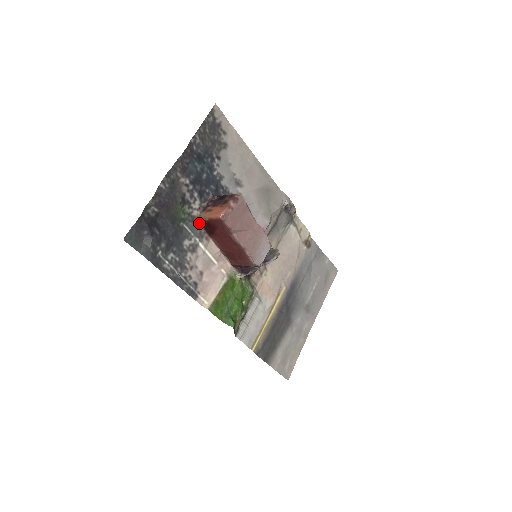
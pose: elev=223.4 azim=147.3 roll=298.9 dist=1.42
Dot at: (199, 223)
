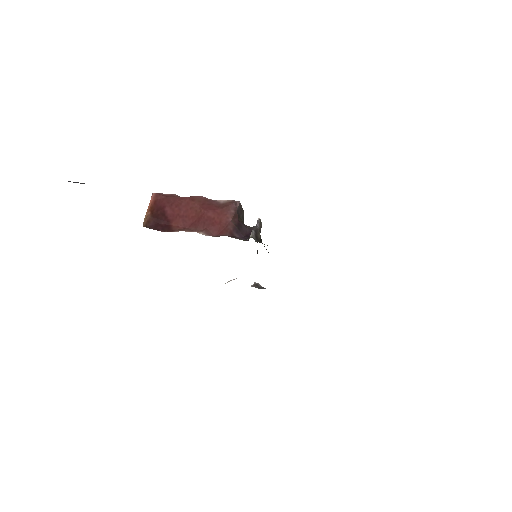
Dot at: occluded
